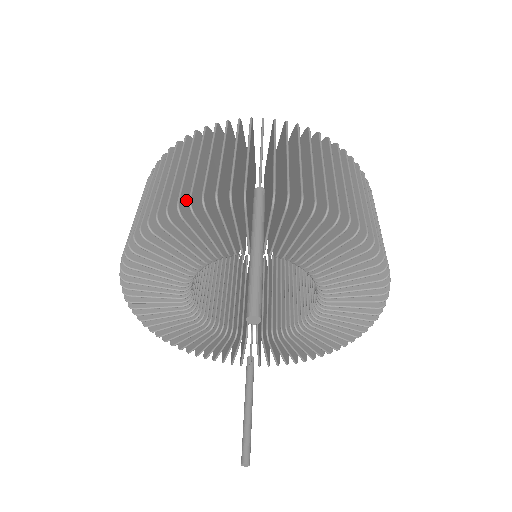
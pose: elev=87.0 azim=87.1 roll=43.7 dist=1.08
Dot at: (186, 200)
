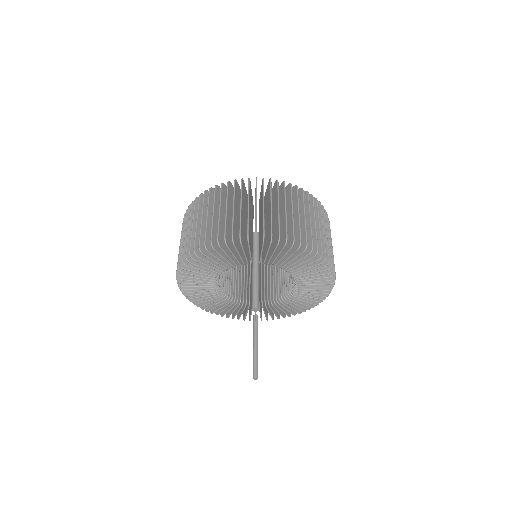
Dot at: (215, 237)
